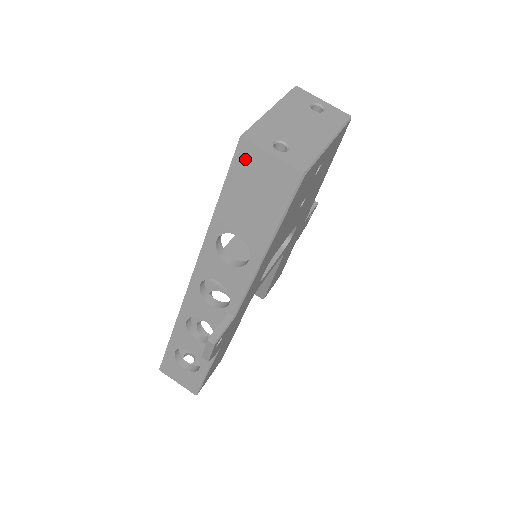
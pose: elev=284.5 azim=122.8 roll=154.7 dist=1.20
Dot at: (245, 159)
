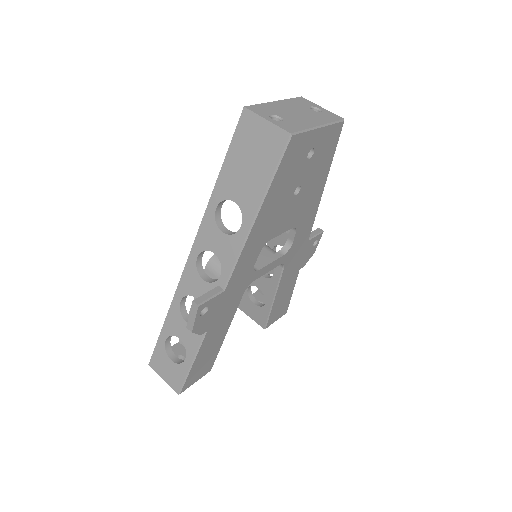
Dot at: (246, 126)
